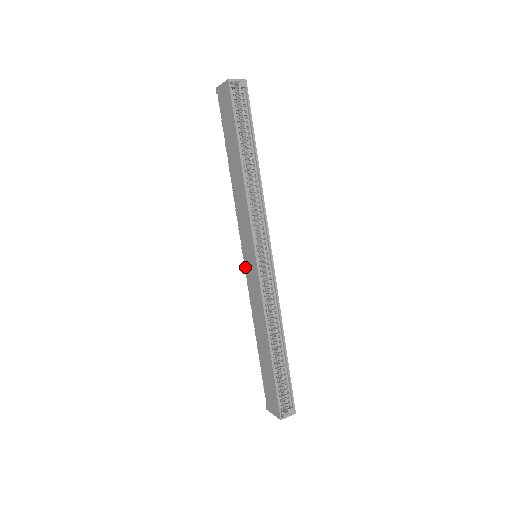
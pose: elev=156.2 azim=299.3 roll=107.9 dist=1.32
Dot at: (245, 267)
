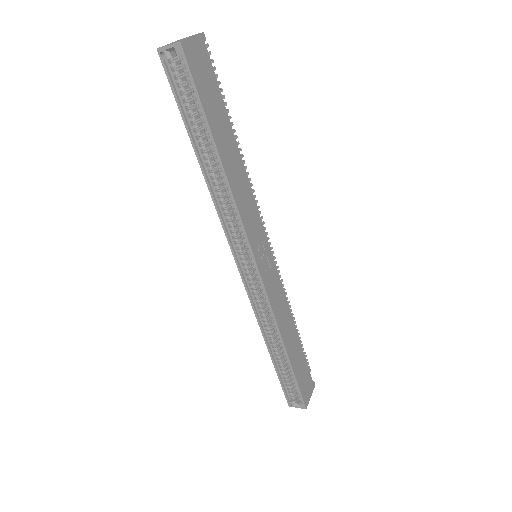
Dot at: occluded
